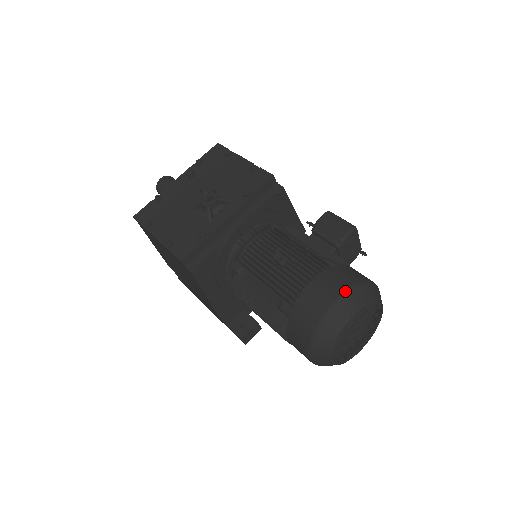
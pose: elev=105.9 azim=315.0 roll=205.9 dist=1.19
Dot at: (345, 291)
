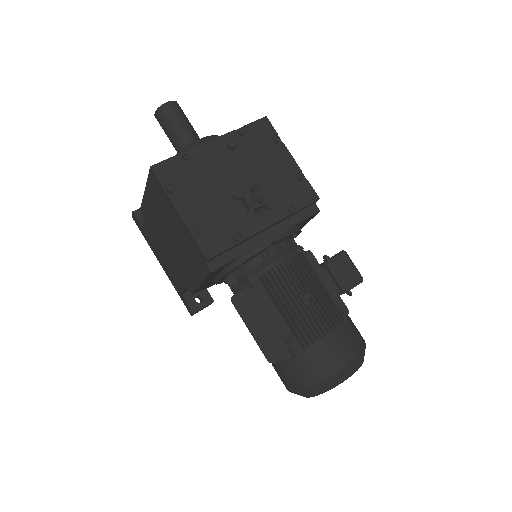
Dot at: (355, 355)
